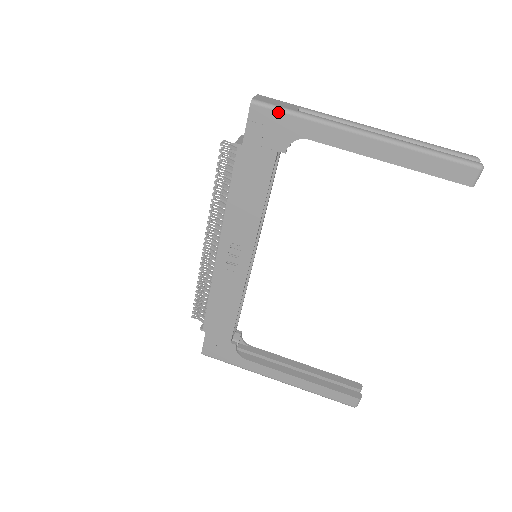
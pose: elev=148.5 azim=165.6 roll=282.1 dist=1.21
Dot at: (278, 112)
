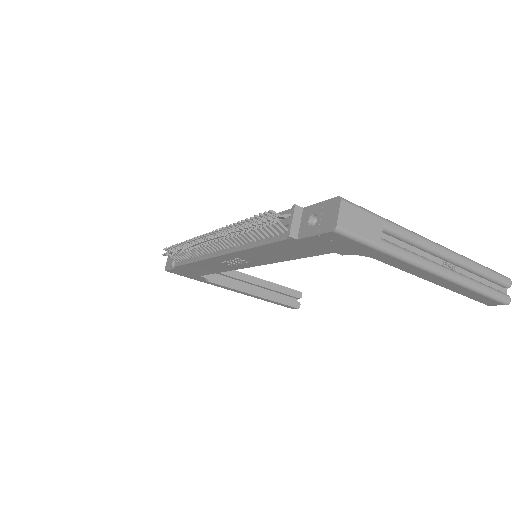
Dot at: (360, 243)
